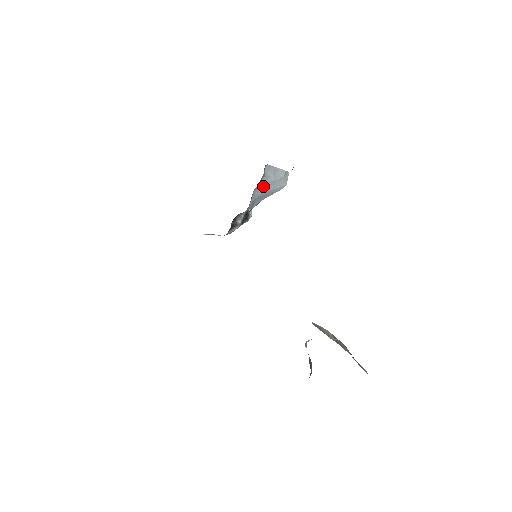
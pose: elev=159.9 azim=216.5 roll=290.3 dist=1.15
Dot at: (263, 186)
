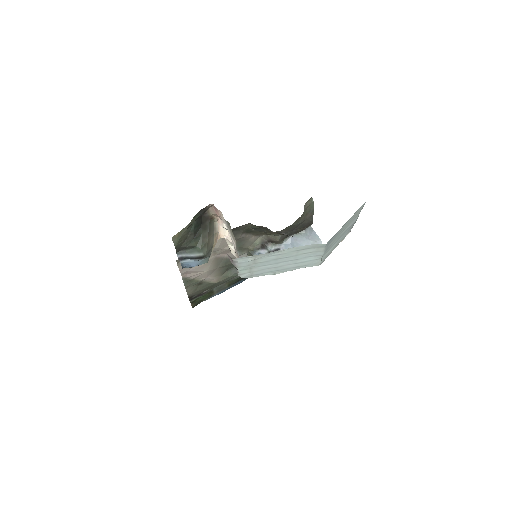
Dot at: (299, 238)
